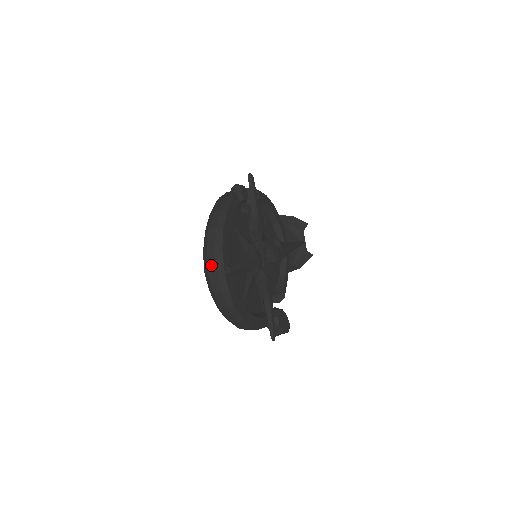
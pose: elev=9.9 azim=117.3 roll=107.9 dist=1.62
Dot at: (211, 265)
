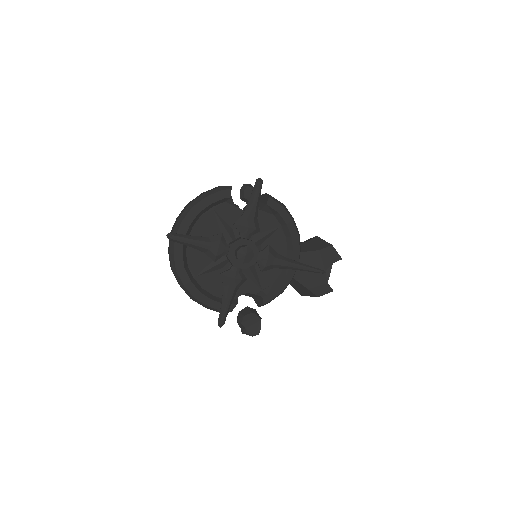
Dot at: (172, 230)
